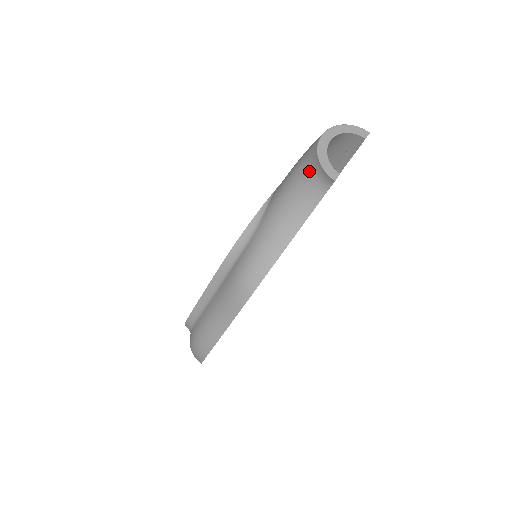
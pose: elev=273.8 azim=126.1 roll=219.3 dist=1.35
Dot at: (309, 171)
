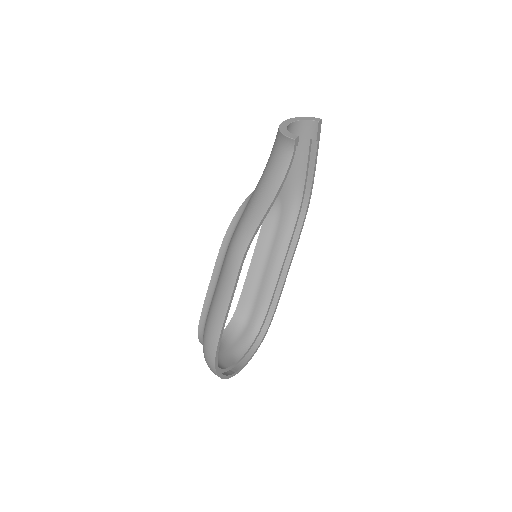
Dot at: (277, 147)
